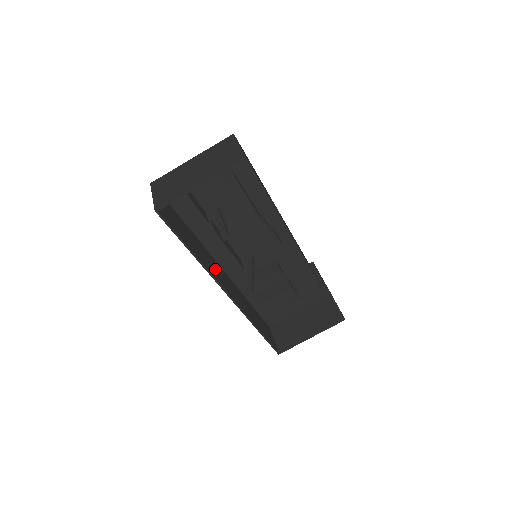
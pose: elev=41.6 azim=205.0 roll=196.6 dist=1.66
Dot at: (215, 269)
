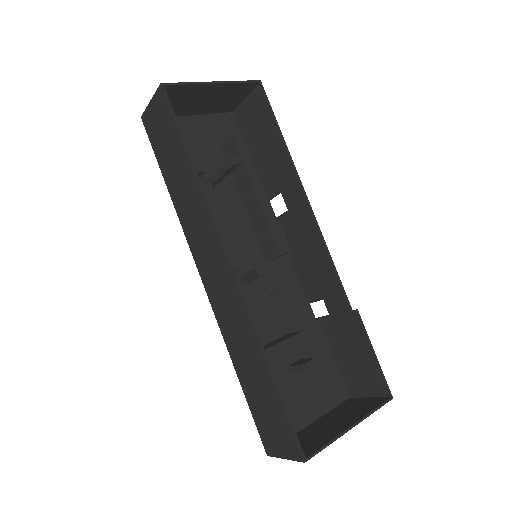
Dot at: (205, 243)
